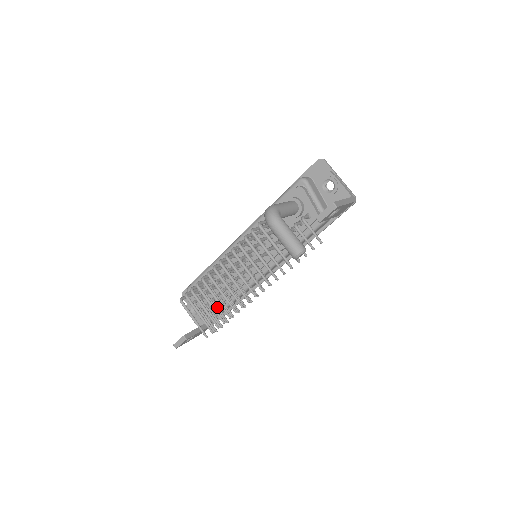
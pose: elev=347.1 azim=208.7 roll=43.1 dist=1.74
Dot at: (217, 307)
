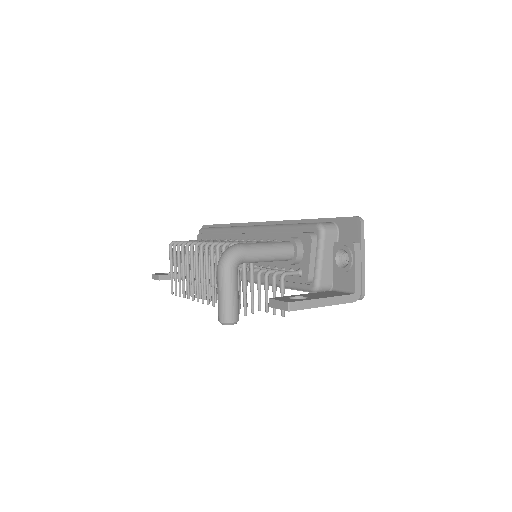
Dot at: occluded
